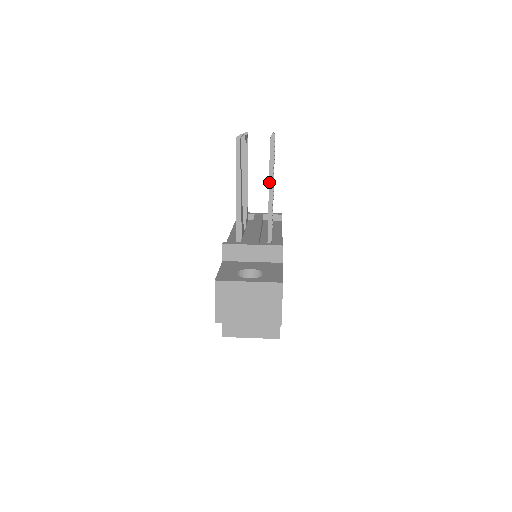
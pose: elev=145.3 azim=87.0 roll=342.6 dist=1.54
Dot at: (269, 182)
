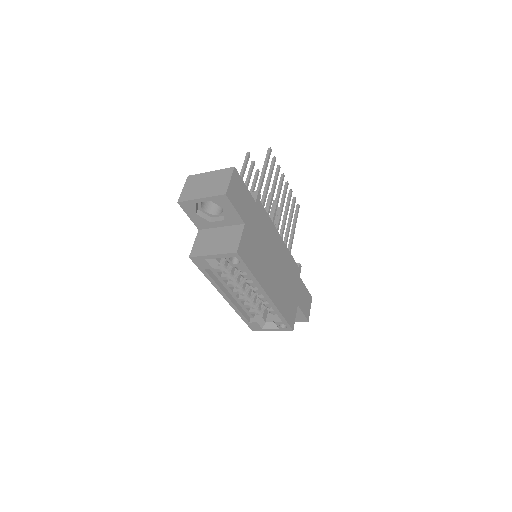
Dot at: (262, 169)
